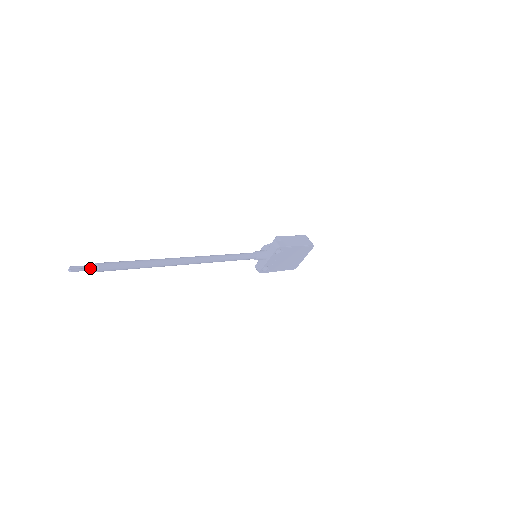
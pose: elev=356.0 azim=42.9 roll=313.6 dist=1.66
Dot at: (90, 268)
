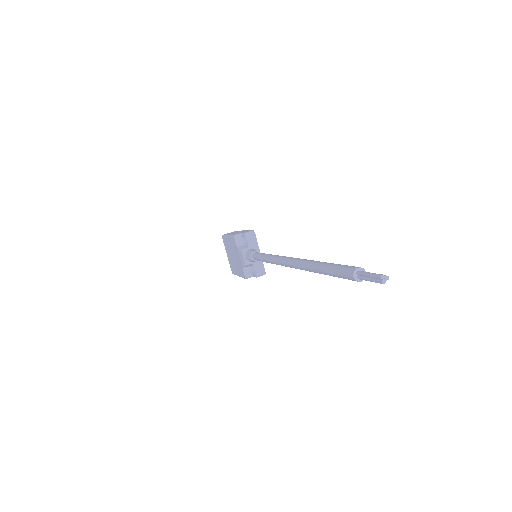
Dot at: (367, 273)
